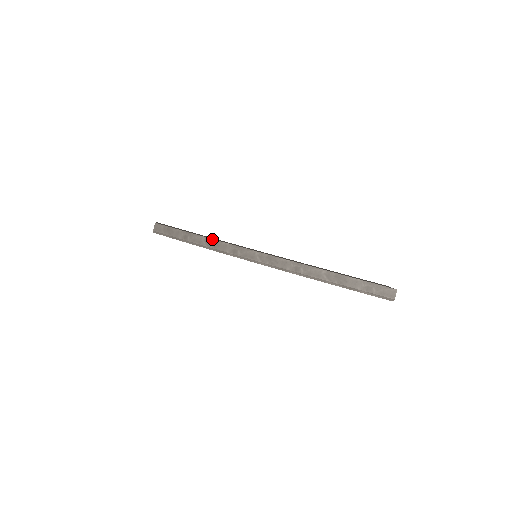
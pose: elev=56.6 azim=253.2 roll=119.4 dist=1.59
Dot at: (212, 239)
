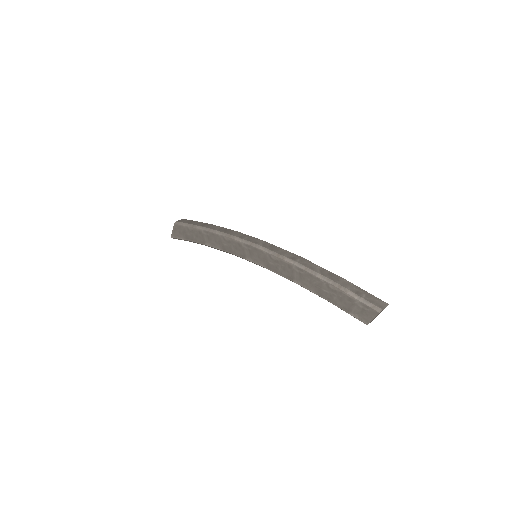
Dot at: occluded
